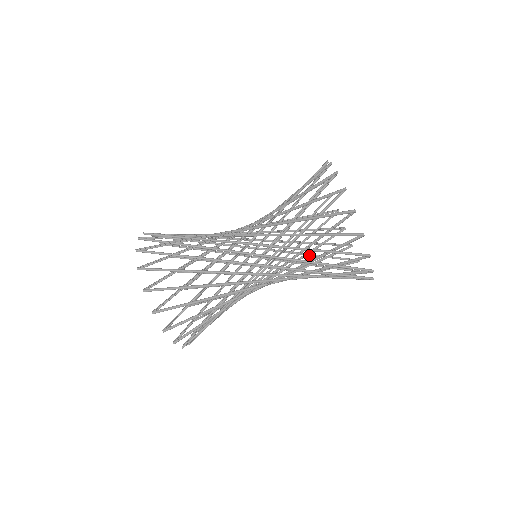
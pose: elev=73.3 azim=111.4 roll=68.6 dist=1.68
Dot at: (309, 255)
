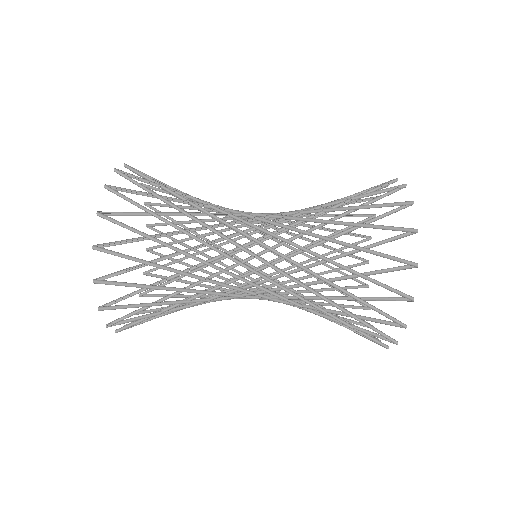
Dot at: (316, 277)
